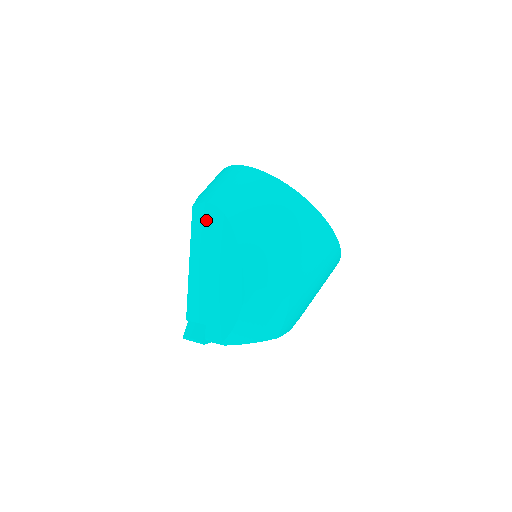
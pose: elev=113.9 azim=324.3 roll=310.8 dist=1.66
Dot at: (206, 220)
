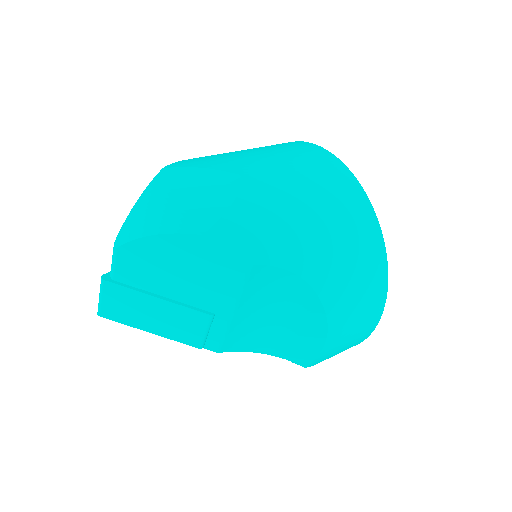
Dot at: occluded
